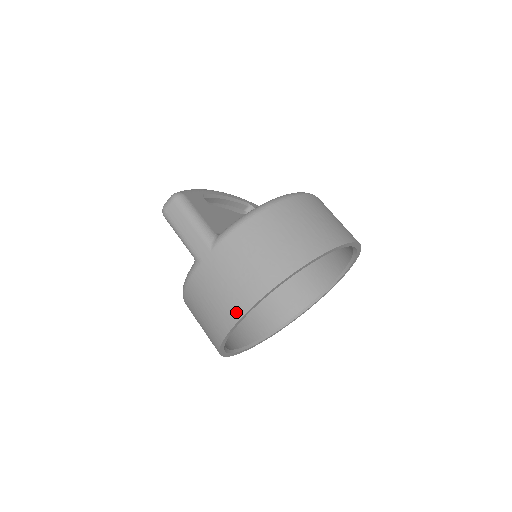
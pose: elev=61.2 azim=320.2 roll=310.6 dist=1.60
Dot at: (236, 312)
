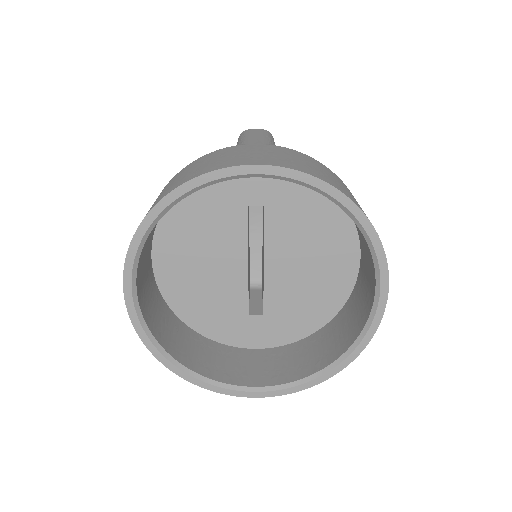
Dot at: (241, 162)
